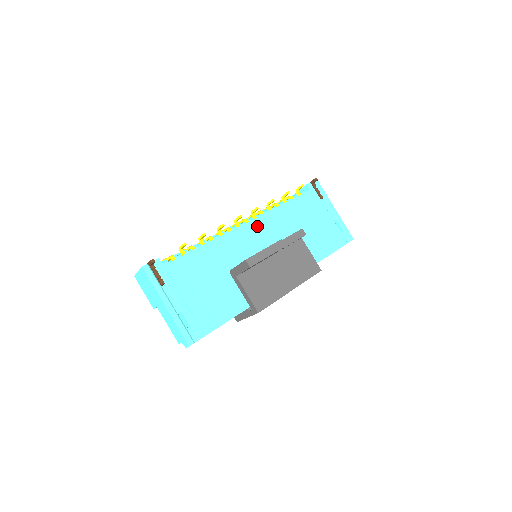
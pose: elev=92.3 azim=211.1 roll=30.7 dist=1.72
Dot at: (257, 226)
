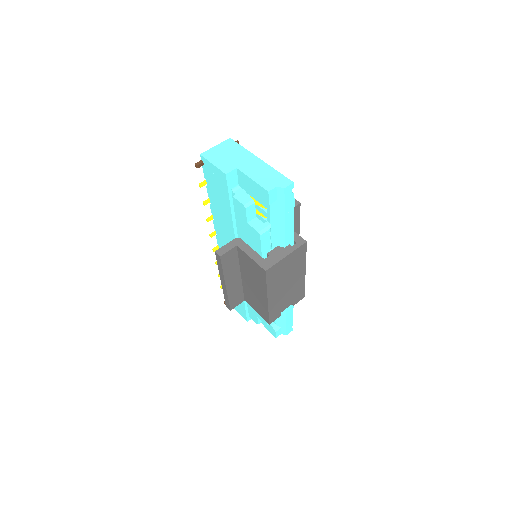
Dot at: occluded
